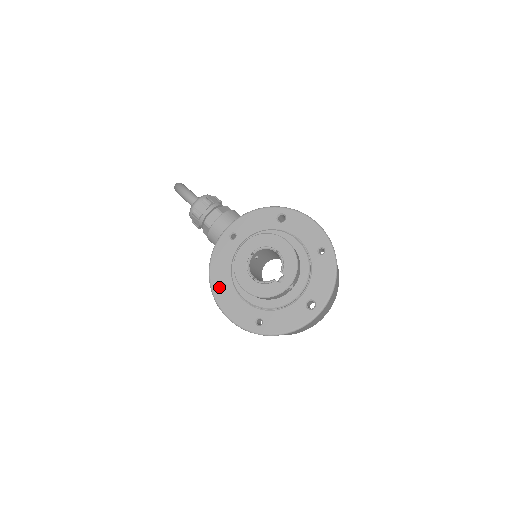
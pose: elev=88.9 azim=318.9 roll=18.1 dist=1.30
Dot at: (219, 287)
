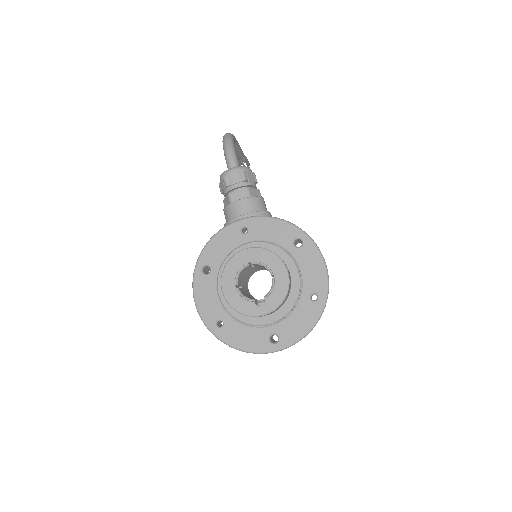
Dot at: (204, 268)
